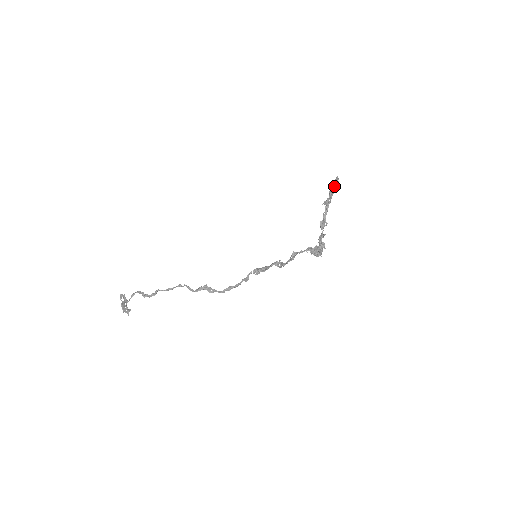
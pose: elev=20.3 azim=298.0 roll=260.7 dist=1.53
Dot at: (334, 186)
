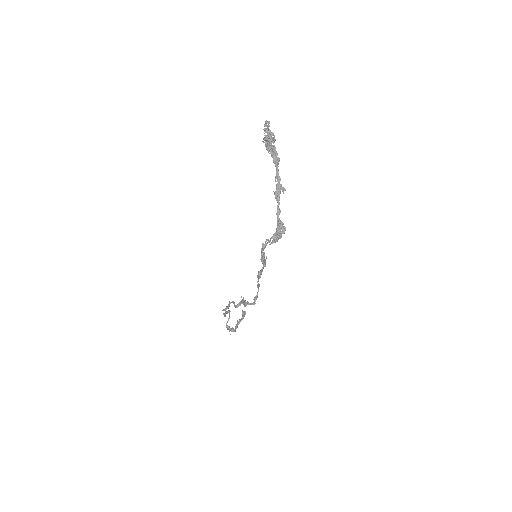
Dot at: (265, 137)
